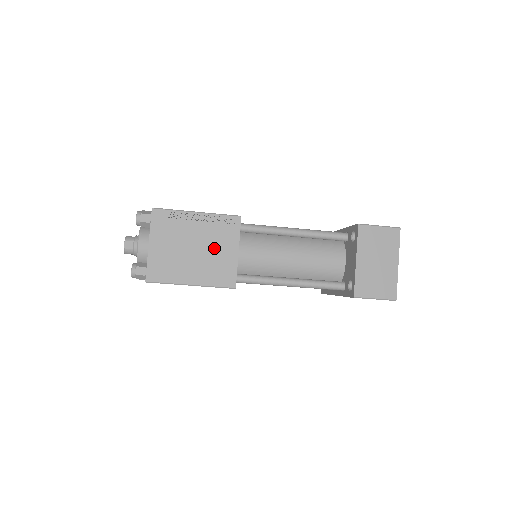
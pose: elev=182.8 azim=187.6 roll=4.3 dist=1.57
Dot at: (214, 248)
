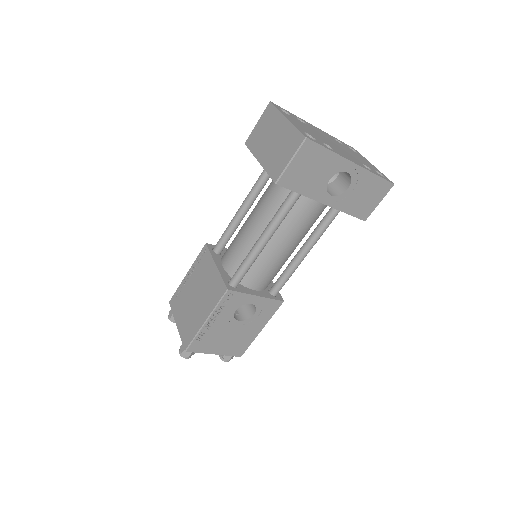
Dot at: (204, 281)
